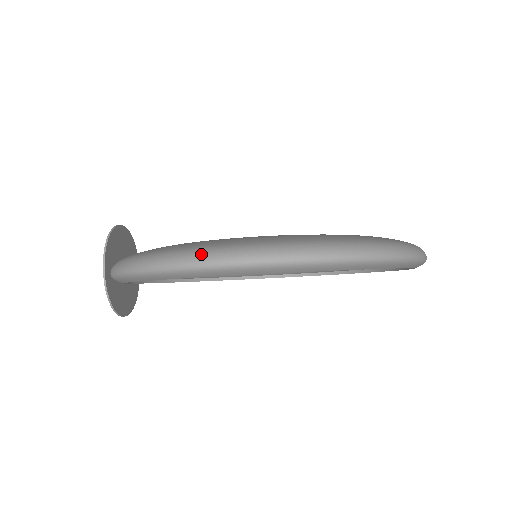
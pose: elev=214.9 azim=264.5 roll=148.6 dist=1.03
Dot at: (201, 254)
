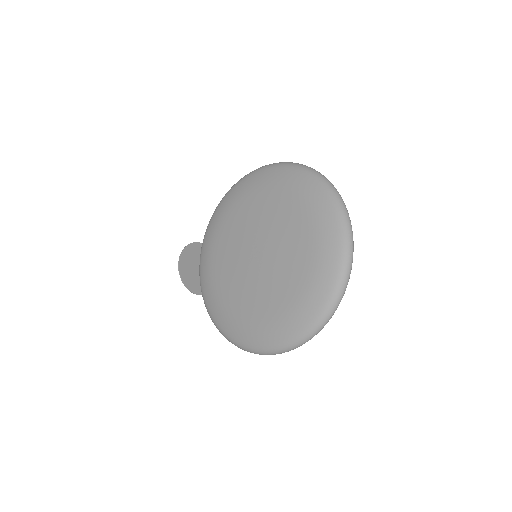
Dot at: (246, 350)
